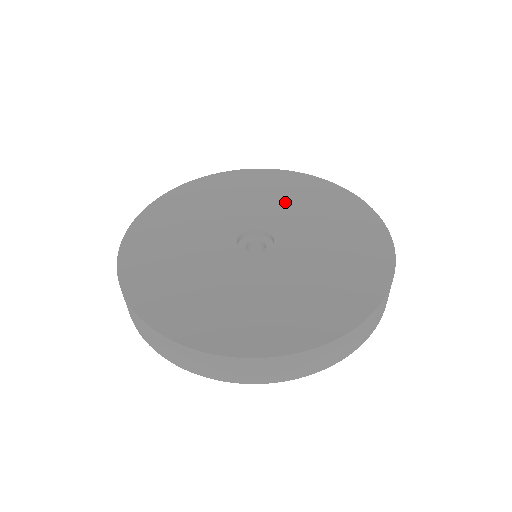
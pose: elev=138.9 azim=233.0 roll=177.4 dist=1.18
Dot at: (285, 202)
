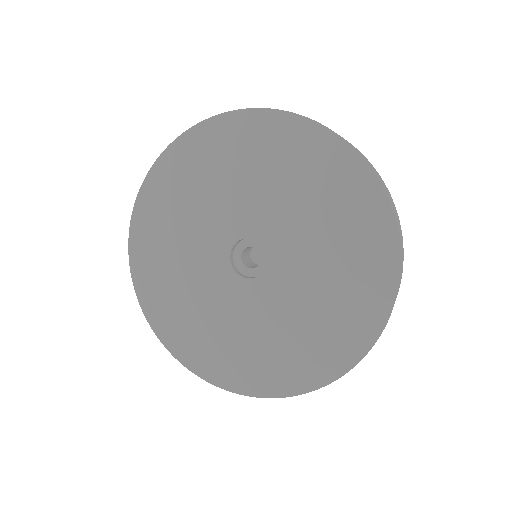
Dot at: (275, 184)
